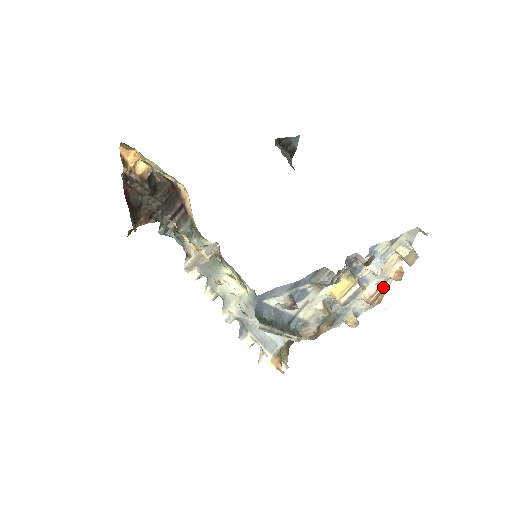
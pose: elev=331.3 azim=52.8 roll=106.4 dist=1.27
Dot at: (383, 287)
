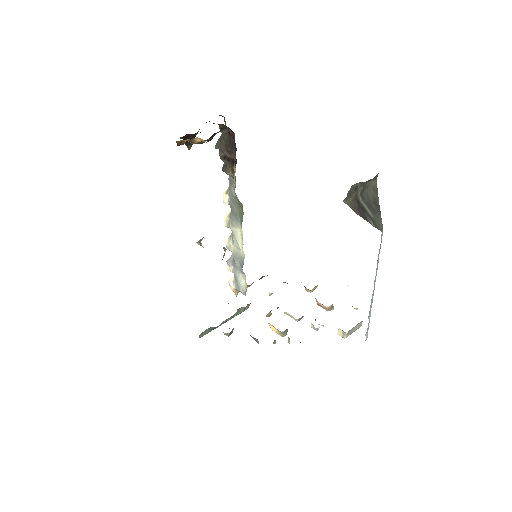
Dot at: (330, 310)
